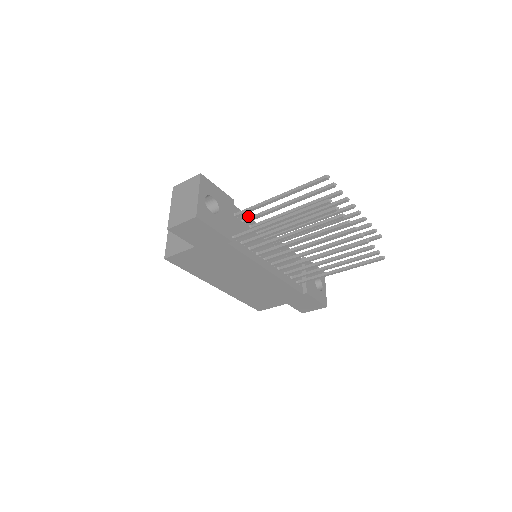
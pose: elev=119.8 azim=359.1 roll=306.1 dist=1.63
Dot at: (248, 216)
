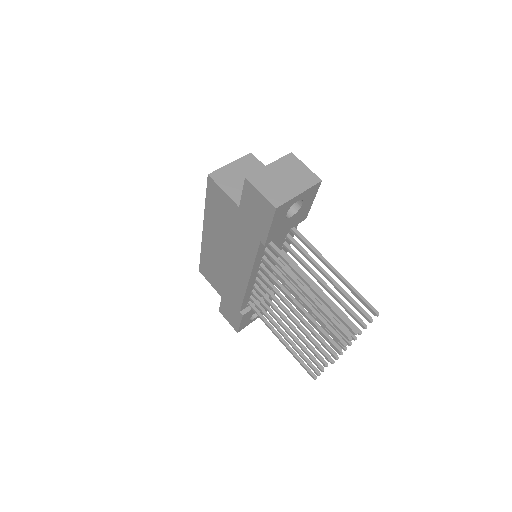
Dot at: occluded
